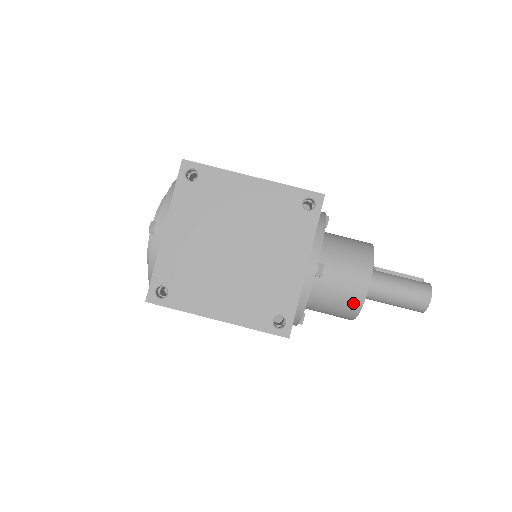
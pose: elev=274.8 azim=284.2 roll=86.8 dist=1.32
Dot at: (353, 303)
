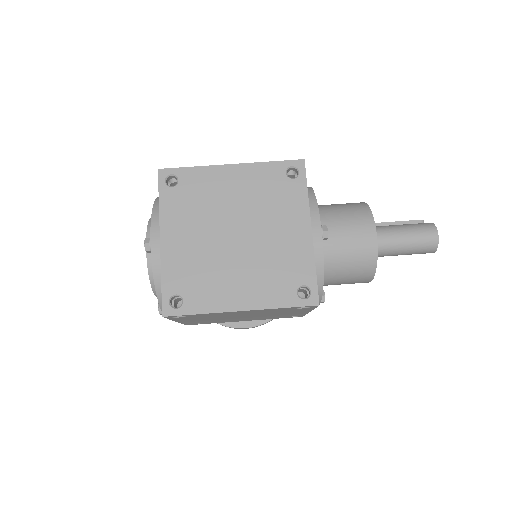
Dot at: (367, 258)
